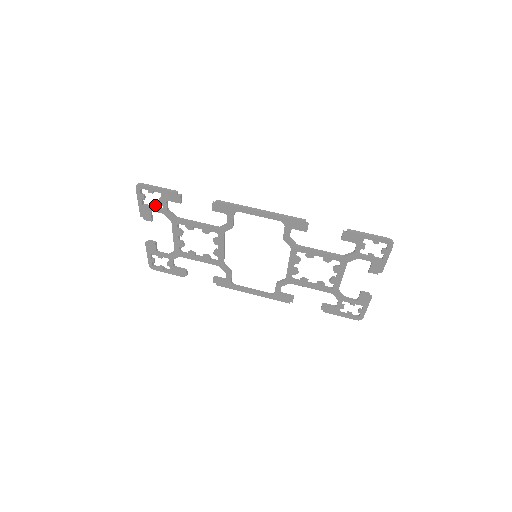
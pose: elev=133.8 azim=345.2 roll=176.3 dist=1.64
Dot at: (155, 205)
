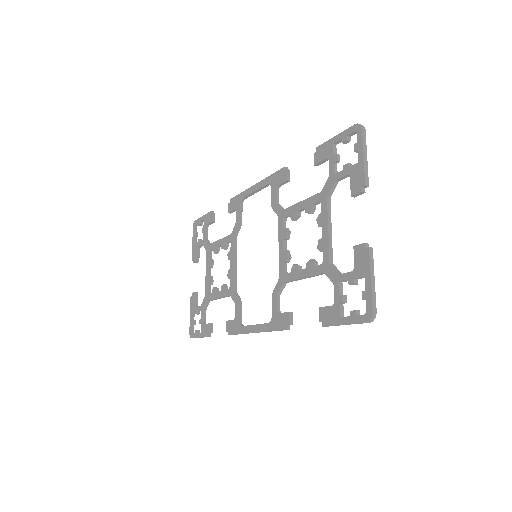
Dot at: (201, 239)
